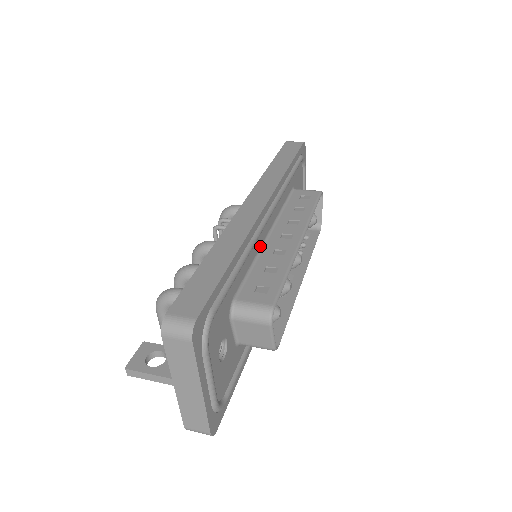
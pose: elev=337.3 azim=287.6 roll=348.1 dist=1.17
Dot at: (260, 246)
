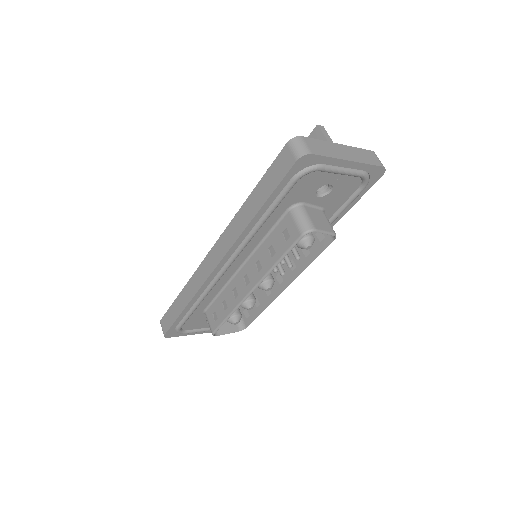
Dot at: (229, 279)
